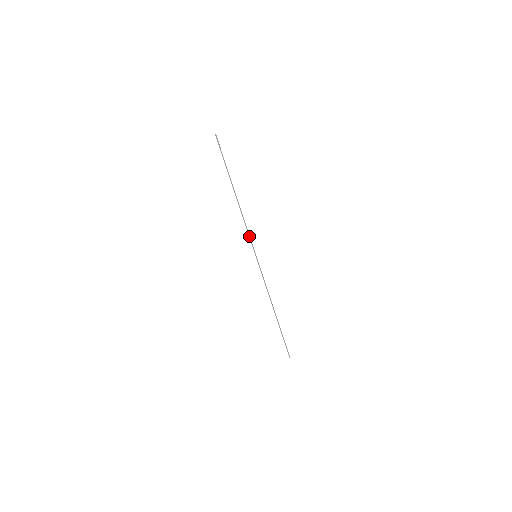
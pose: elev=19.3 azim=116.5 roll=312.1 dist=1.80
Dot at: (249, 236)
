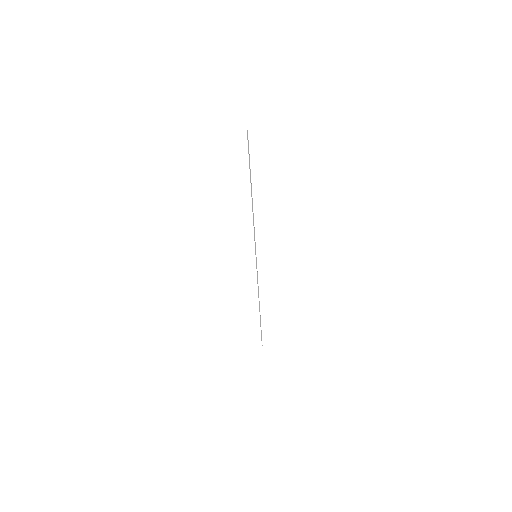
Dot at: (254, 237)
